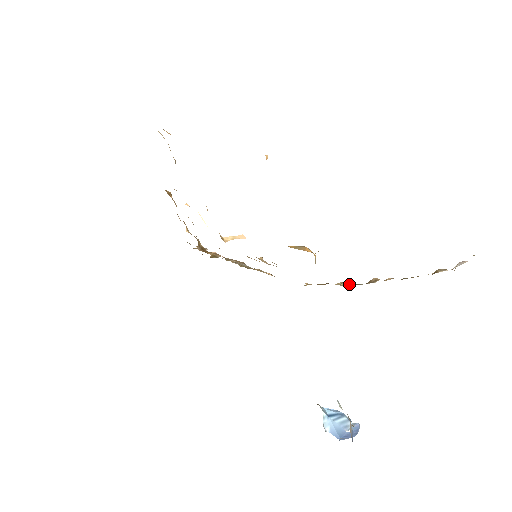
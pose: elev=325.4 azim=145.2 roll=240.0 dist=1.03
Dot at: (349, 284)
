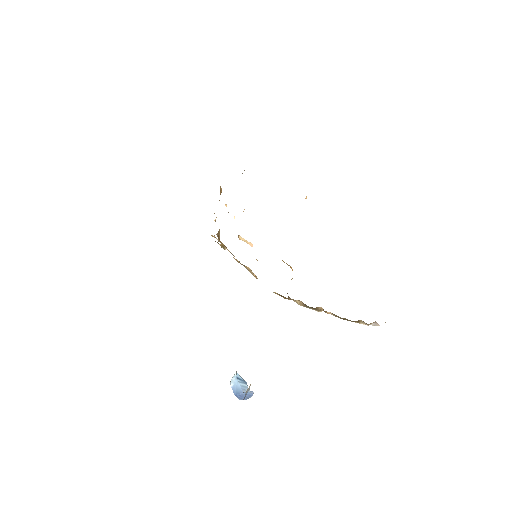
Dot at: (303, 304)
